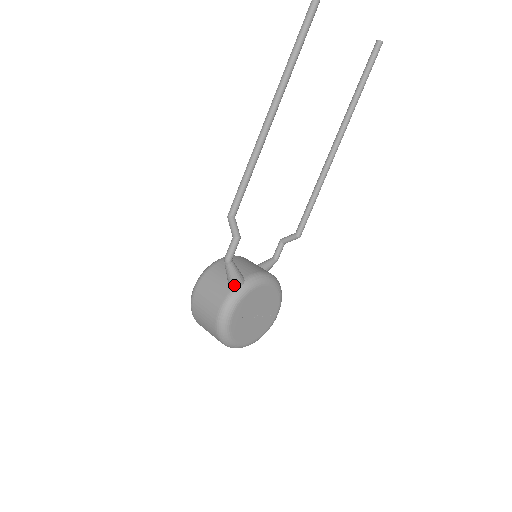
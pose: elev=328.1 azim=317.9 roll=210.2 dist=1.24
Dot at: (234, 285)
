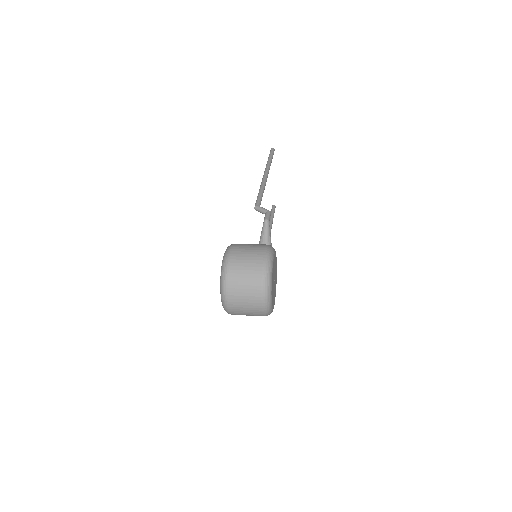
Dot at: (268, 242)
